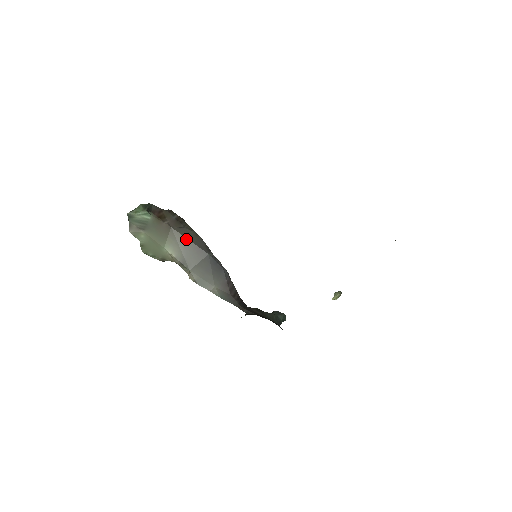
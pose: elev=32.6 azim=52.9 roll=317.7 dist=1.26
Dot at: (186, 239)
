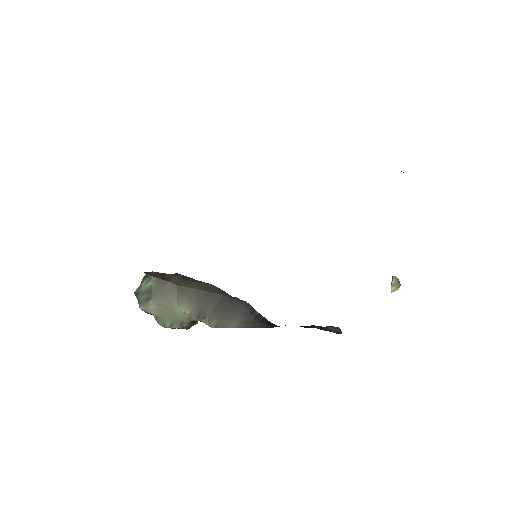
Dot at: (195, 290)
